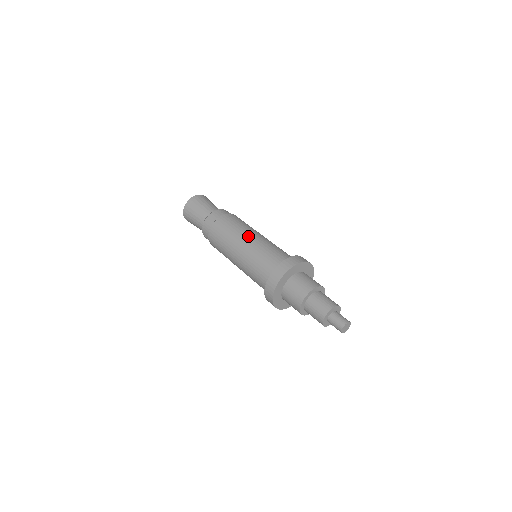
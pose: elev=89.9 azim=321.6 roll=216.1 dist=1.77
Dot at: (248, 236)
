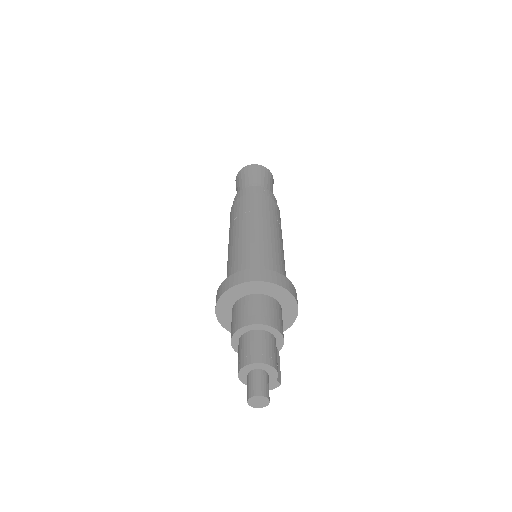
Dot at: (255, 225)
